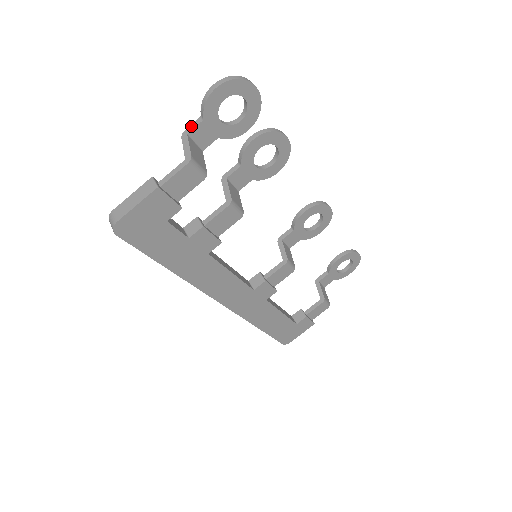
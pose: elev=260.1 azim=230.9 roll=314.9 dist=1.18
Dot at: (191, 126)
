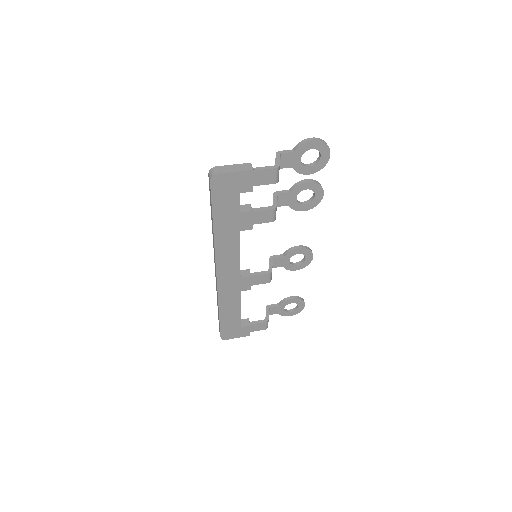
Dot at: (285, 151)
